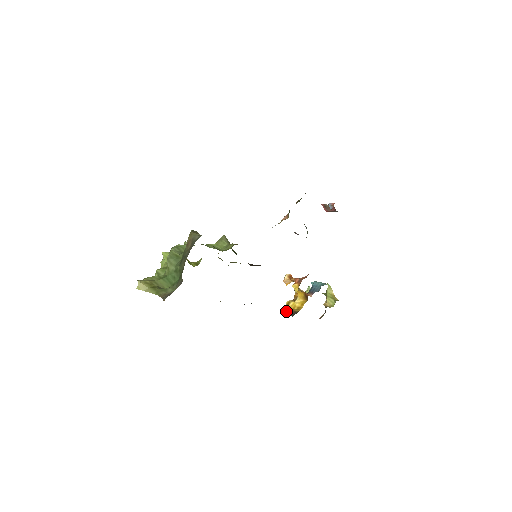
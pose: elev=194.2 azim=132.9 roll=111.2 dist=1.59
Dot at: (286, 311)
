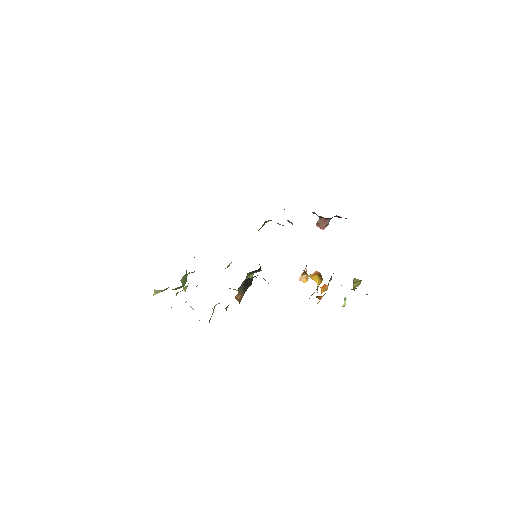
Dot at: (309, 298)
